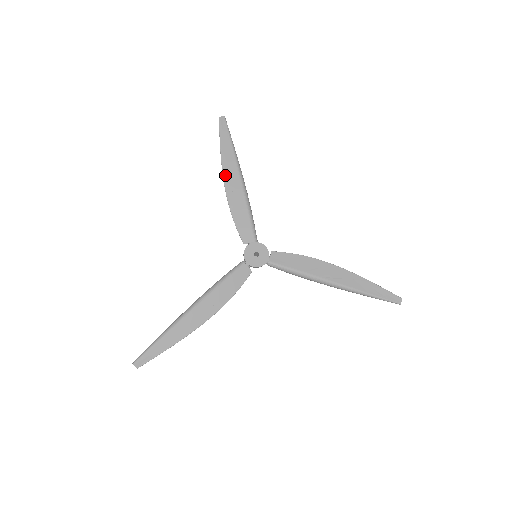
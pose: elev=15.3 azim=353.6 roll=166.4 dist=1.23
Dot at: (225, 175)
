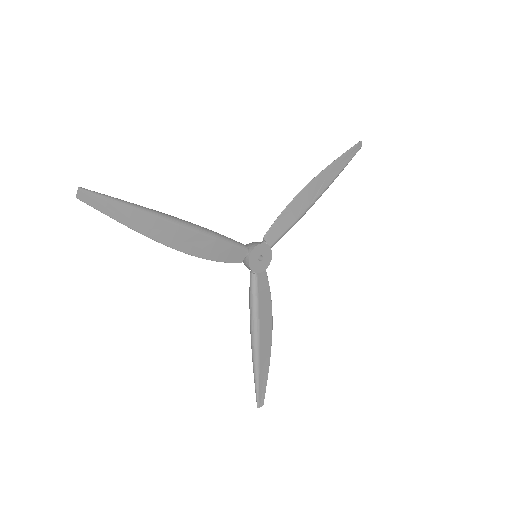
Dot at: (165, 242)
